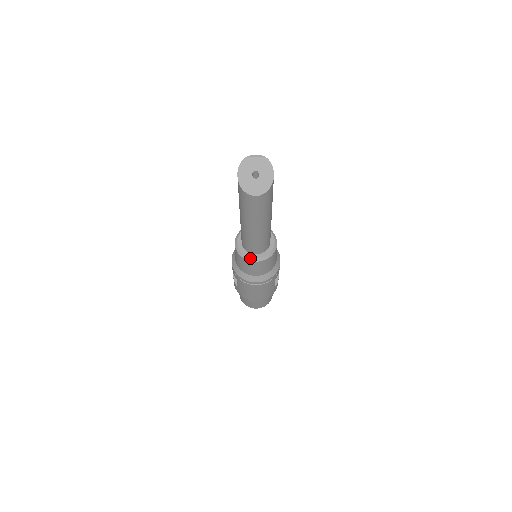
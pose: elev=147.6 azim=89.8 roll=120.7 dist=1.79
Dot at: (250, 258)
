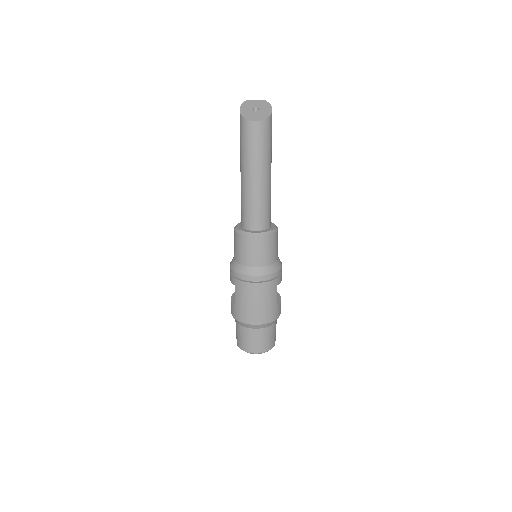
Dot at: (250, 233)
